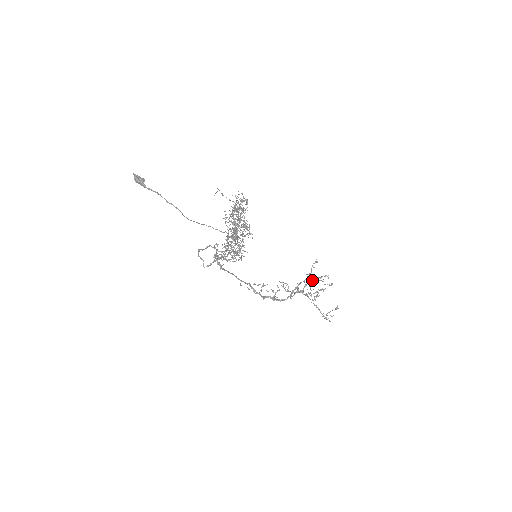
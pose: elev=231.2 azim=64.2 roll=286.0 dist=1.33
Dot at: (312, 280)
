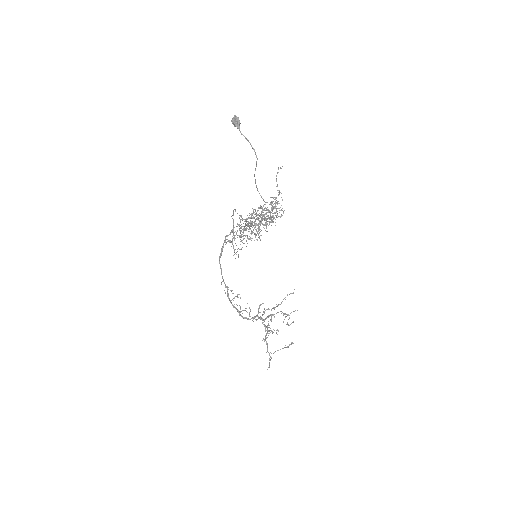
Dot at: (277, 312)
